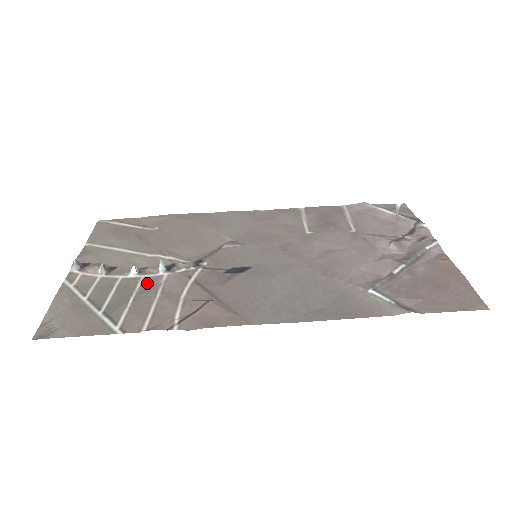
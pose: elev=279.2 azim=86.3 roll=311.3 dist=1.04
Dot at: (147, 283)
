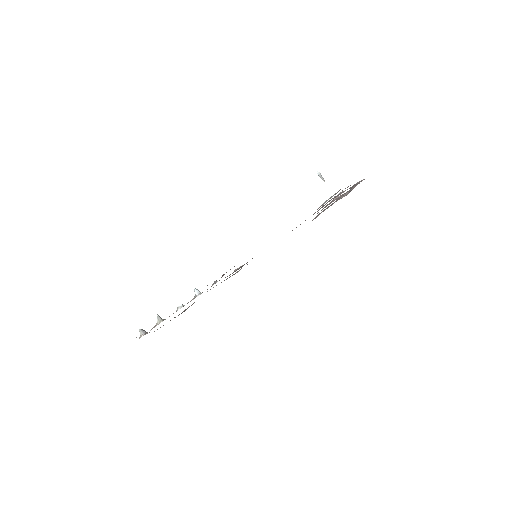
Dot at: occluded
